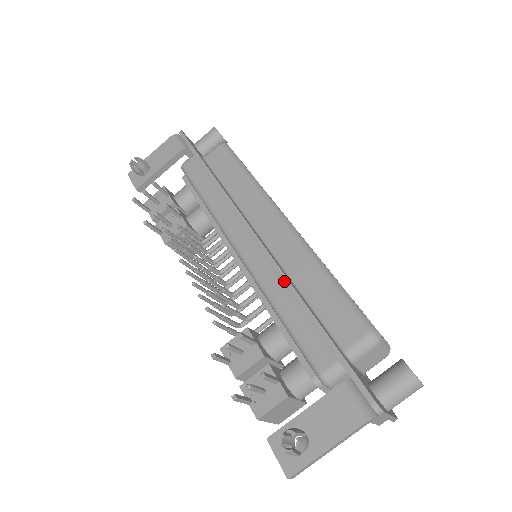
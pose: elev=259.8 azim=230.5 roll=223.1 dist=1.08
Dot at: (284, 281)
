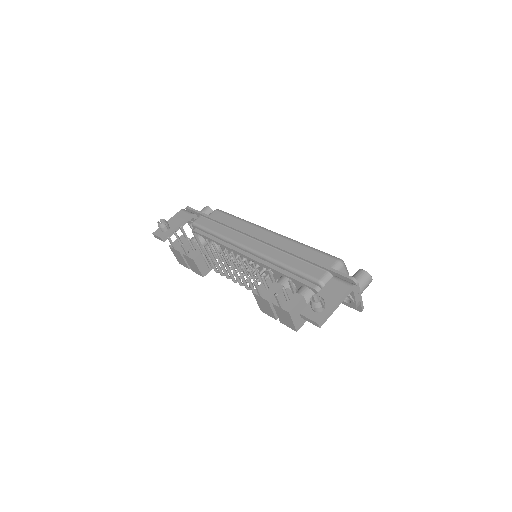
Dot at: (284, 249)
